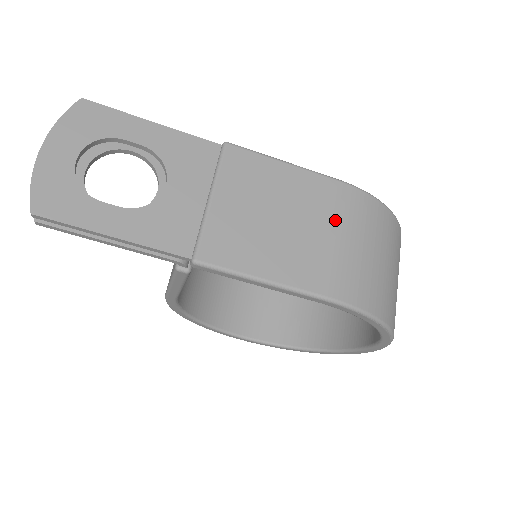
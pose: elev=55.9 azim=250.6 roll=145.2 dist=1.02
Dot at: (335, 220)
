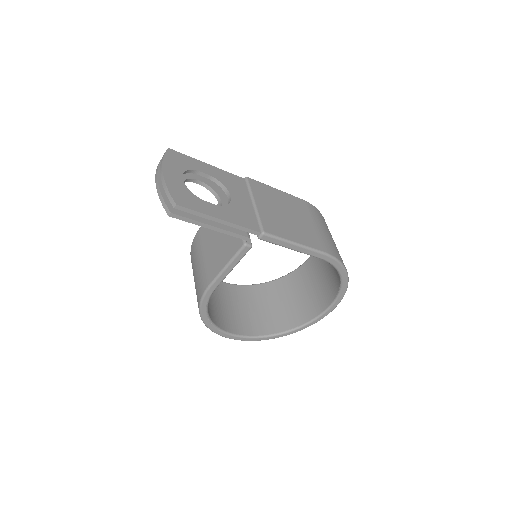
Dot at: (311, 218)
